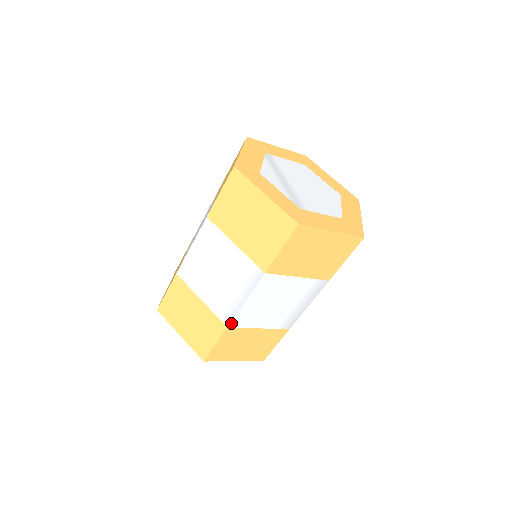
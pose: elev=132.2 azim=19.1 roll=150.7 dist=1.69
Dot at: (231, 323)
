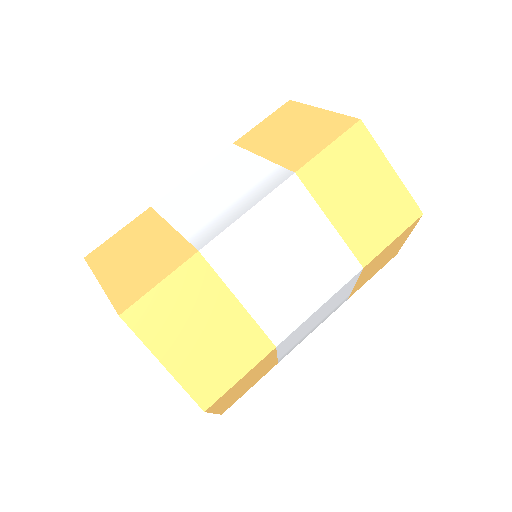
Dot at: (283, 340)
